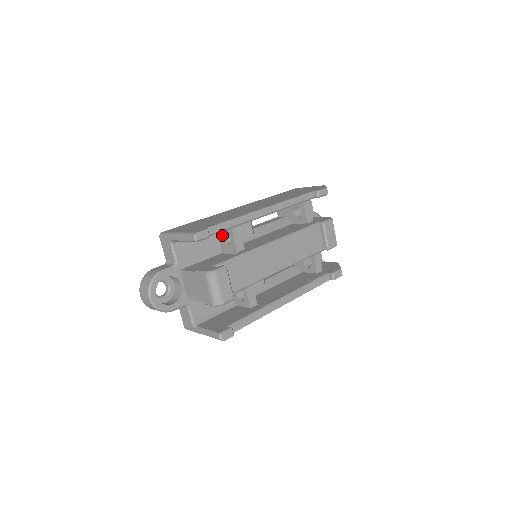
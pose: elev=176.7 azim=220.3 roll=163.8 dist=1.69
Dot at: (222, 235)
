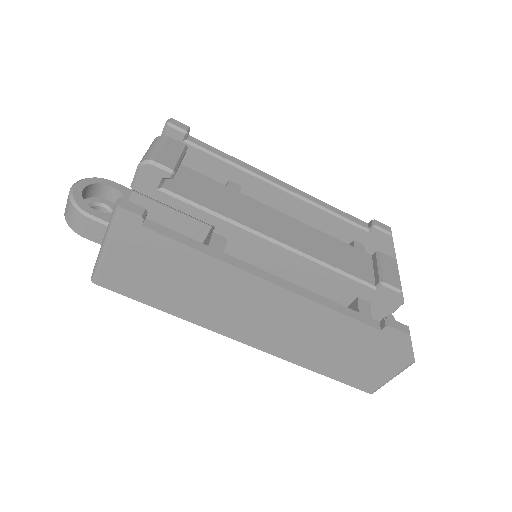
Dot at: occluded
